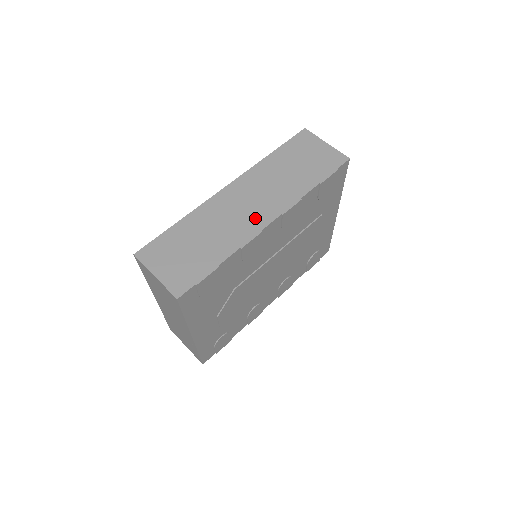
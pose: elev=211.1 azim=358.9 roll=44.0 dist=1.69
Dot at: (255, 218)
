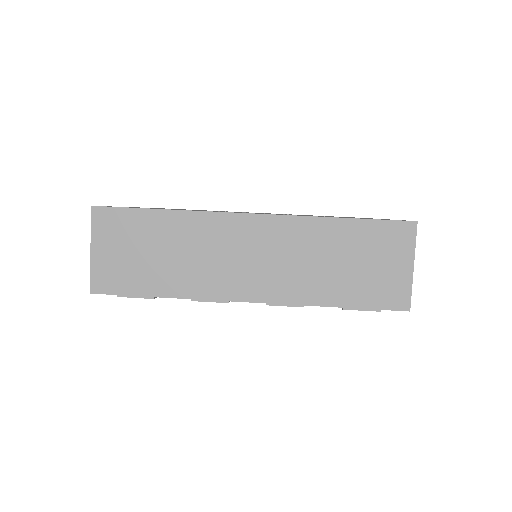
Dot at: (237, 282)
